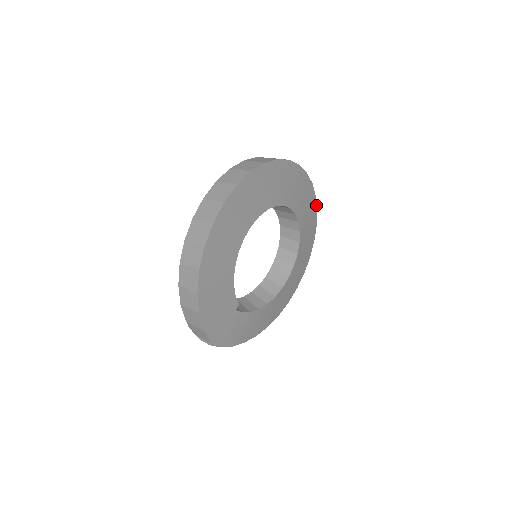
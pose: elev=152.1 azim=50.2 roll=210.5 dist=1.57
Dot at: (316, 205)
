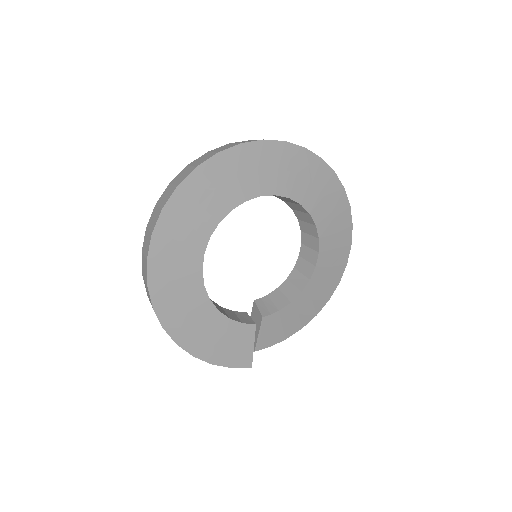
Dot at: (297, 146)
